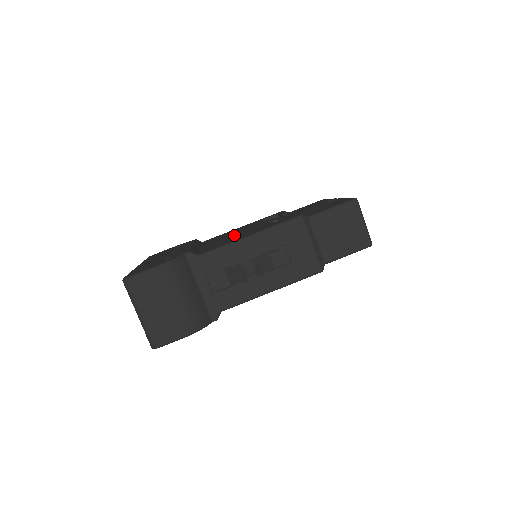
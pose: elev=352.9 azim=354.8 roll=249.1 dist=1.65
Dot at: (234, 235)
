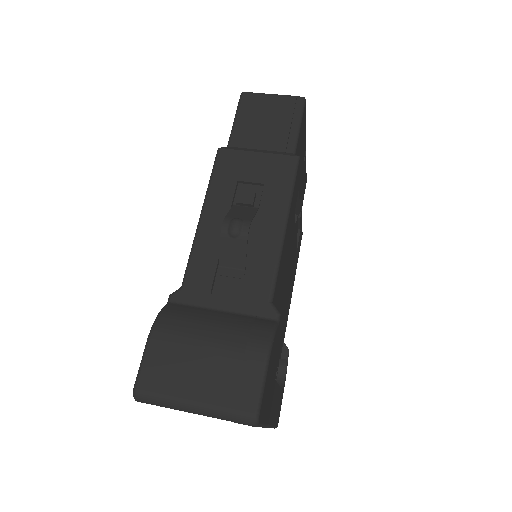
Dot at: occluded
